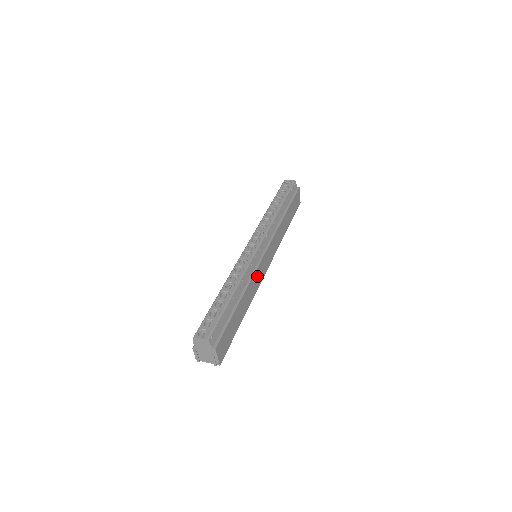
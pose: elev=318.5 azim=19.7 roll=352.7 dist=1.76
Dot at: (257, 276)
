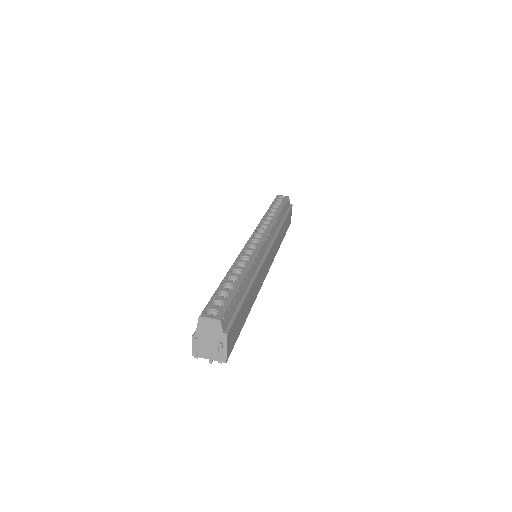
Dot at: (261, 273)
